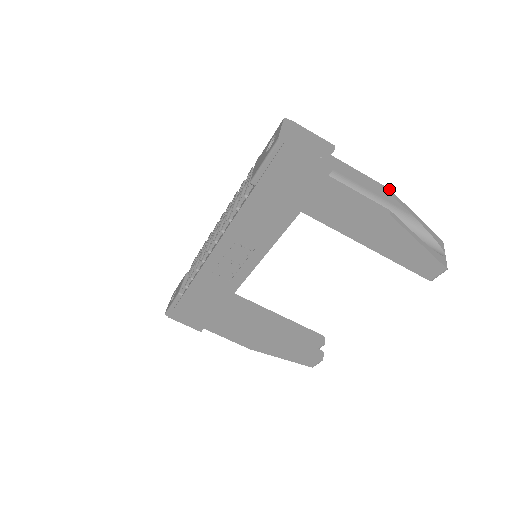
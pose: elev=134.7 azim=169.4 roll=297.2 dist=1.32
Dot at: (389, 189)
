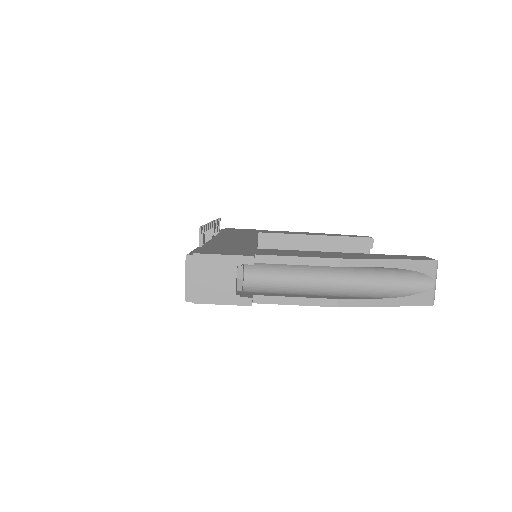
Dot at: (340, 260)
